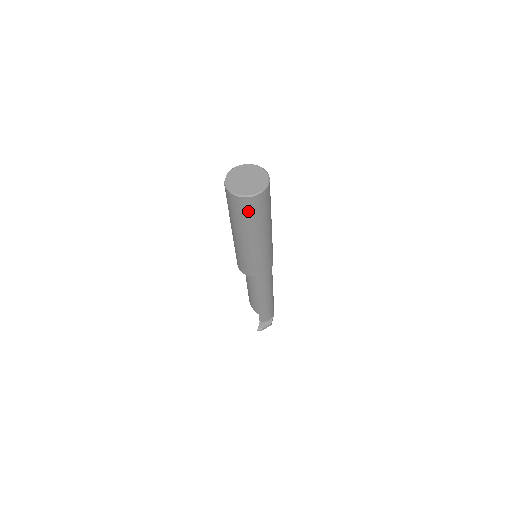
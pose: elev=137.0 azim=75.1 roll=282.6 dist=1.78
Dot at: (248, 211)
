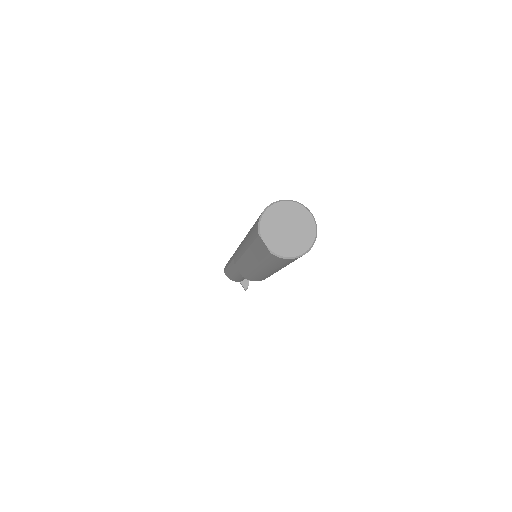
Dot at: occluded
